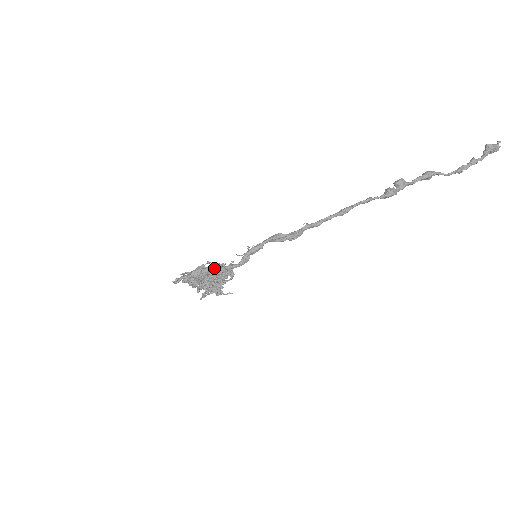
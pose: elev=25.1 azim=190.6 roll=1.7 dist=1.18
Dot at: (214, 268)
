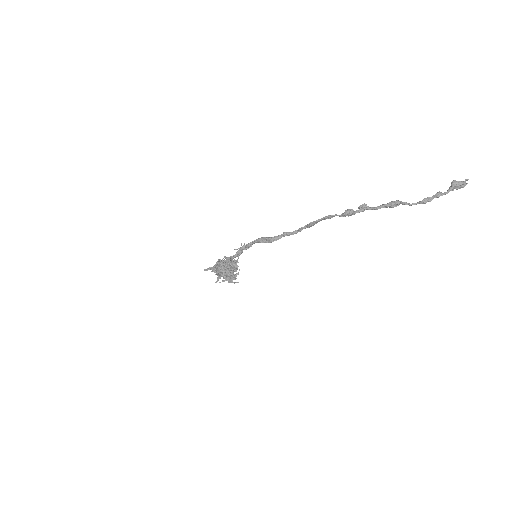
Dot at: occluded
